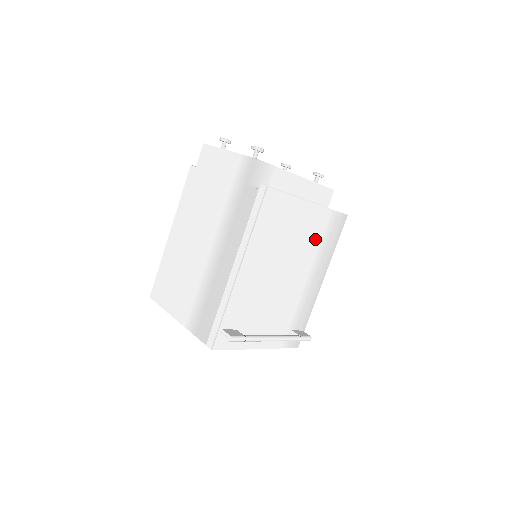
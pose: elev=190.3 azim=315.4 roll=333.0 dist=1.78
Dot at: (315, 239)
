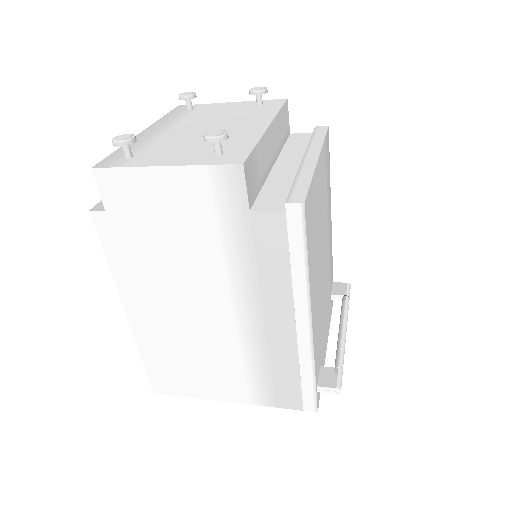
Dot at: (324, 191)
